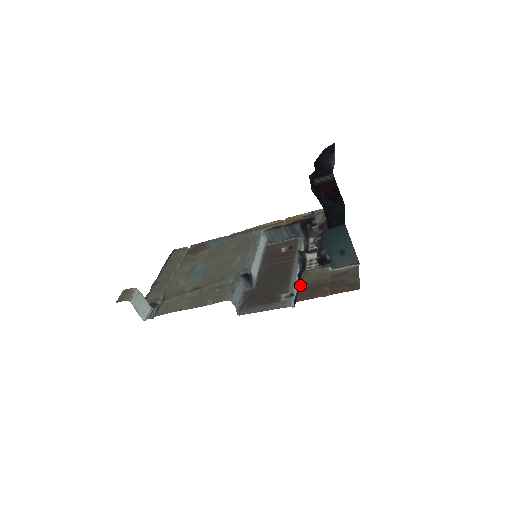
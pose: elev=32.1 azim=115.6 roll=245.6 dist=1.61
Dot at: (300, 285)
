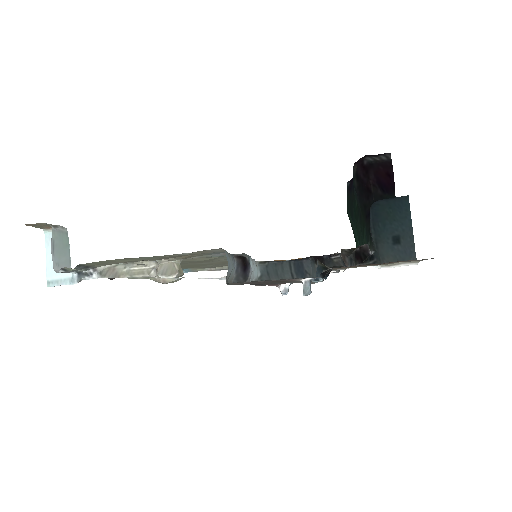
Dot at: occluded
